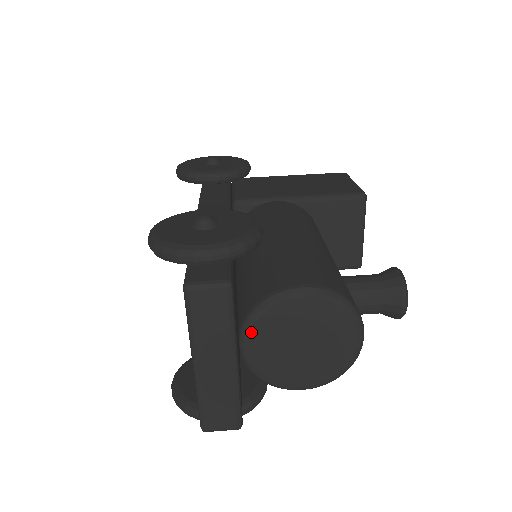
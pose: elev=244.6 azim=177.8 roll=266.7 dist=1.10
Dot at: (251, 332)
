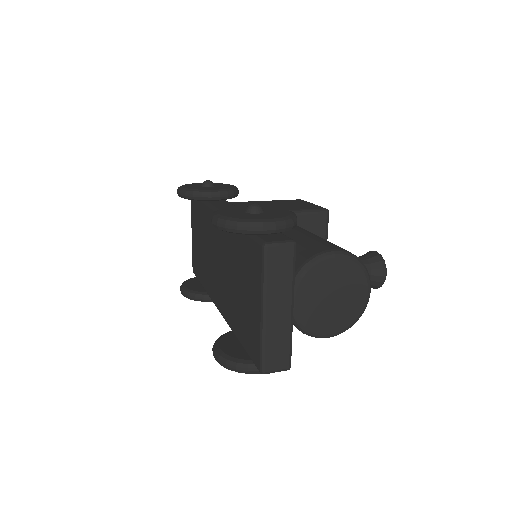
Dot at: (298, 287)
